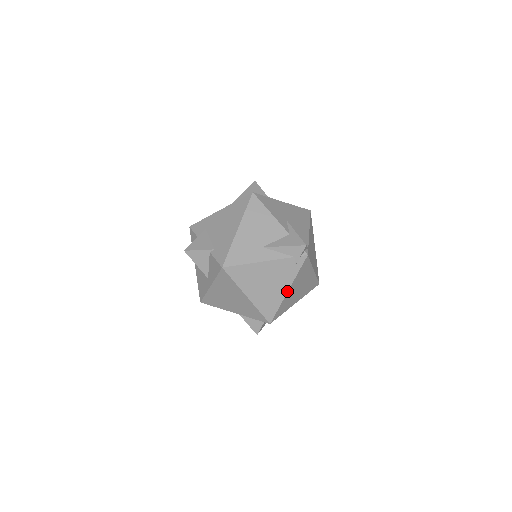
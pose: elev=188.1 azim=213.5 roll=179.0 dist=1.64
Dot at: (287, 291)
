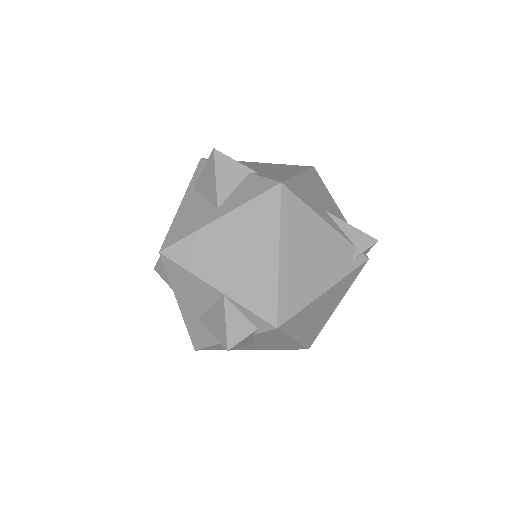
Dot at: (324, 291)
